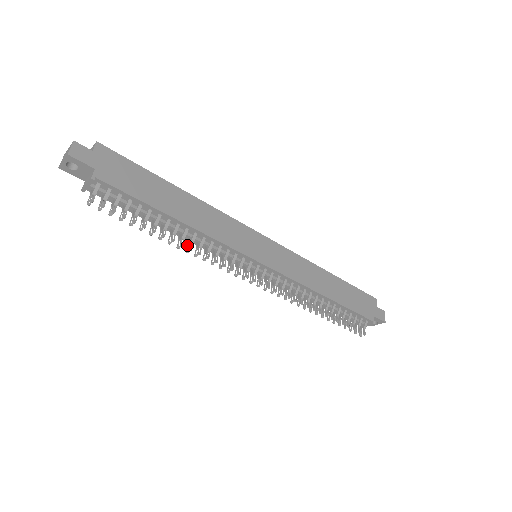
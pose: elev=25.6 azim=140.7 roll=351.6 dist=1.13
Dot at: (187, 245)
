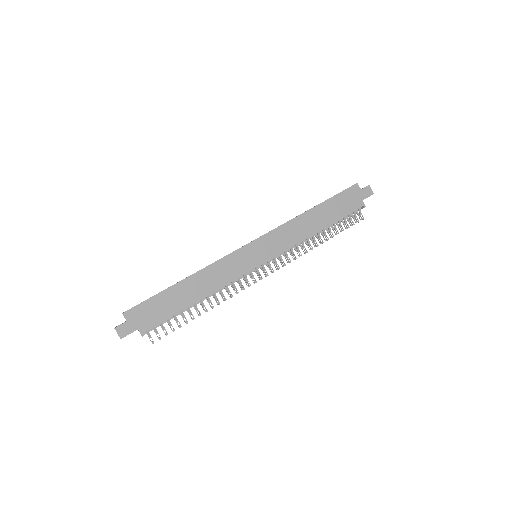
Dot at: occluded
